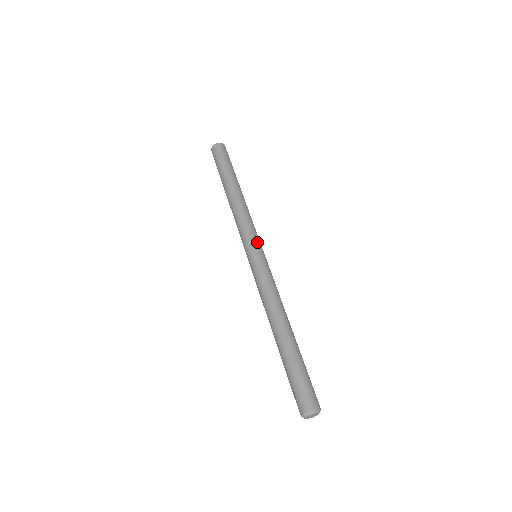
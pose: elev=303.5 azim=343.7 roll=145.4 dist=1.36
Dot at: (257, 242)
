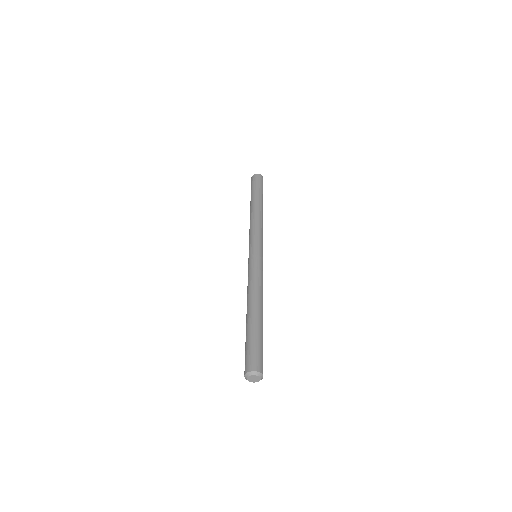
Dot at: occluded
